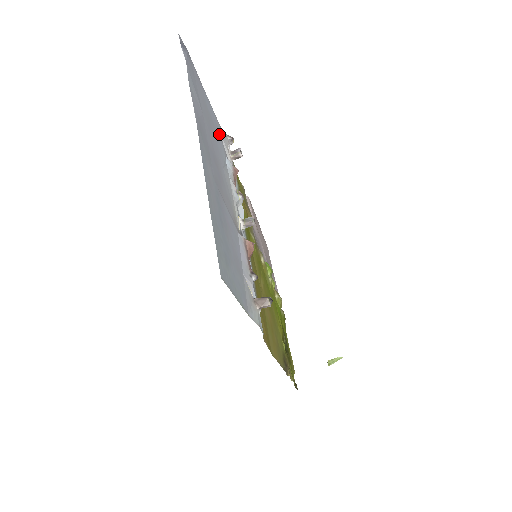
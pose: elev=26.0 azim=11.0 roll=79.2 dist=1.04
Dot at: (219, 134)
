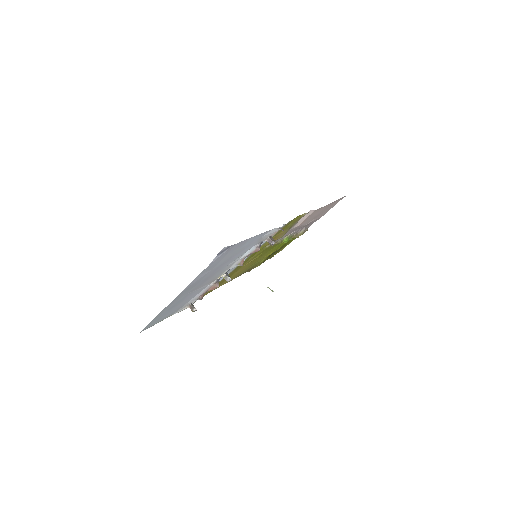
Dot at: (257, 241)
